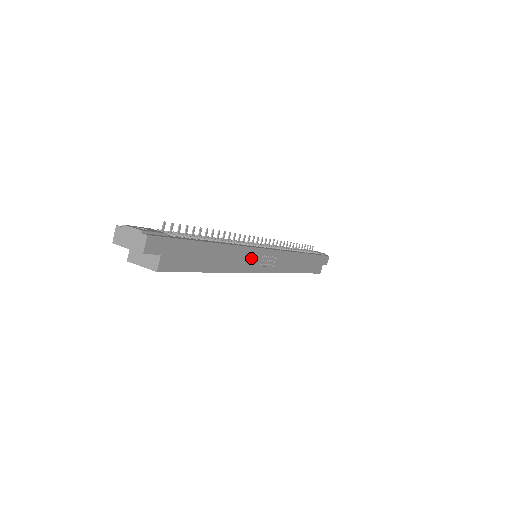
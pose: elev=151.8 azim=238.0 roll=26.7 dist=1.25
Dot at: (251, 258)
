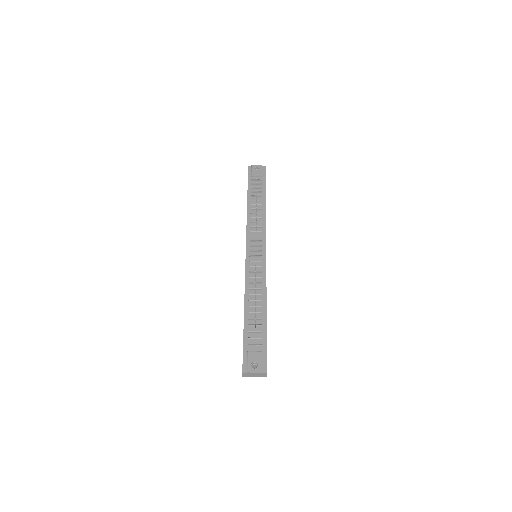
Dot at: occluded
